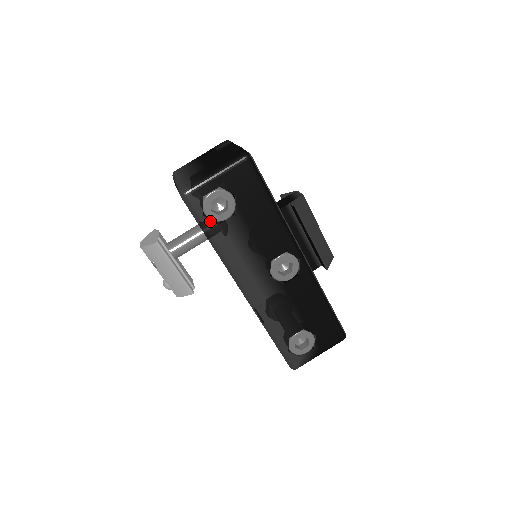
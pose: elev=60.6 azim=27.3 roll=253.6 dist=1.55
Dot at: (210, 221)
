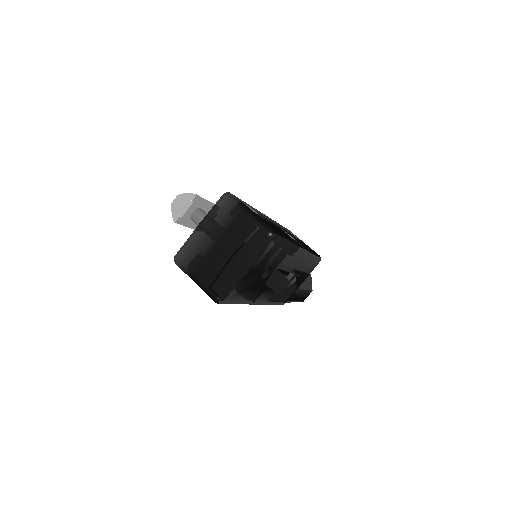
Dot at: occluded
